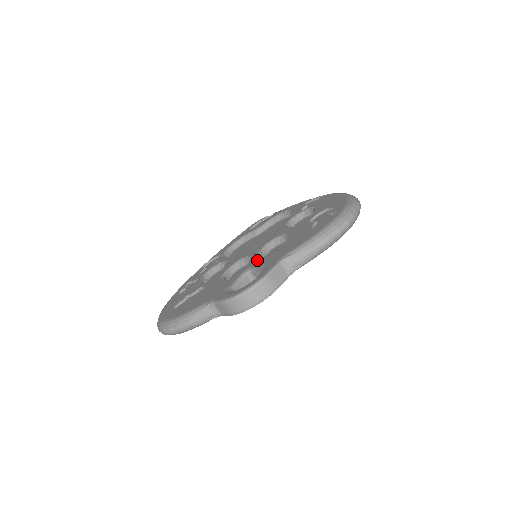
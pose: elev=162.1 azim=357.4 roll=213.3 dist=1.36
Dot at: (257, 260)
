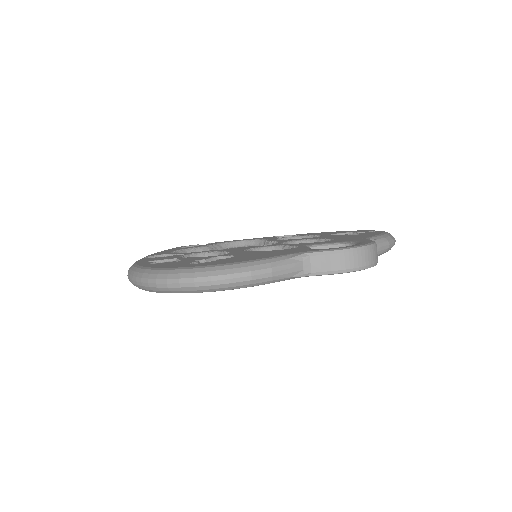
Dot at: (309, 243)
